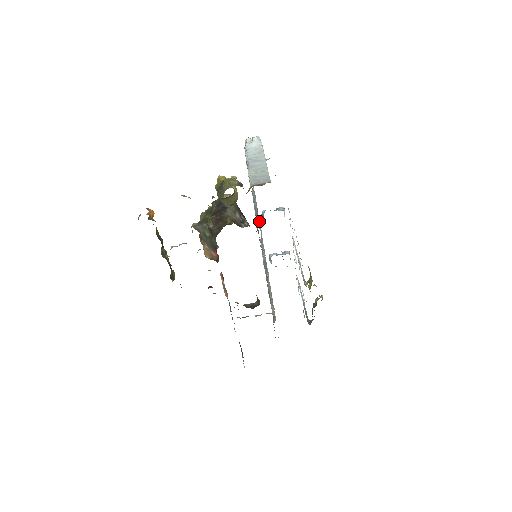
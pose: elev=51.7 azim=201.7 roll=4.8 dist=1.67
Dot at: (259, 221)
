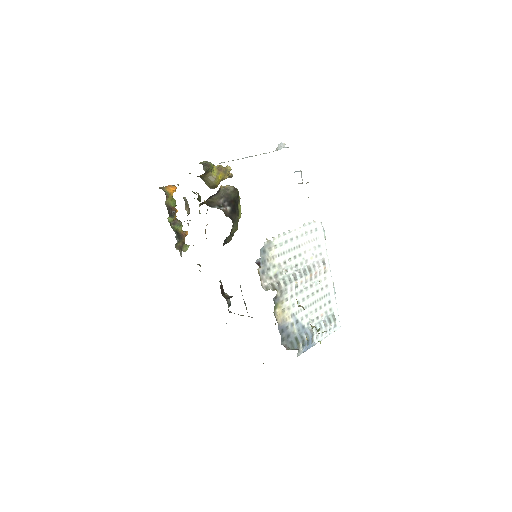
Dot at: occluded
